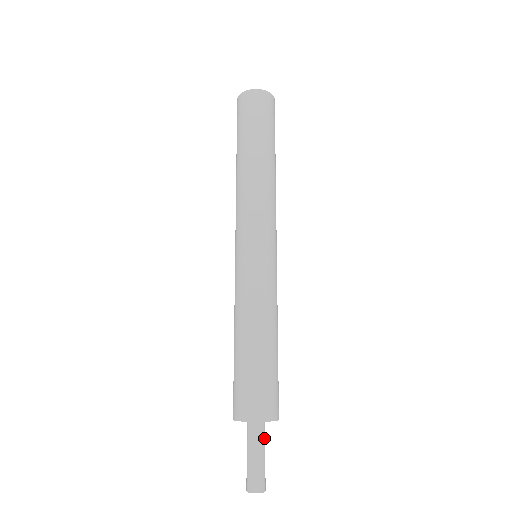
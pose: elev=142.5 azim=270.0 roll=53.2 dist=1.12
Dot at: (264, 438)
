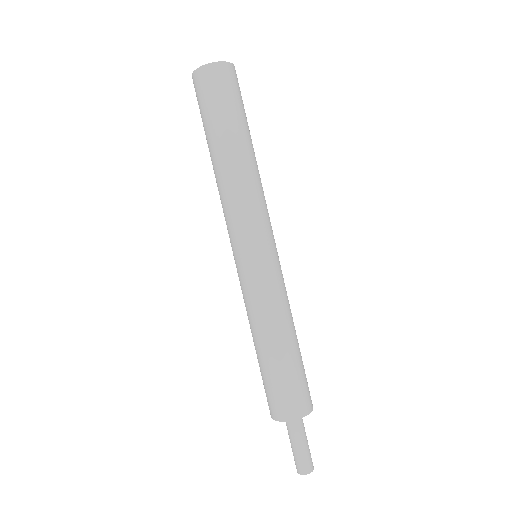
Dot at: (303, 426)
